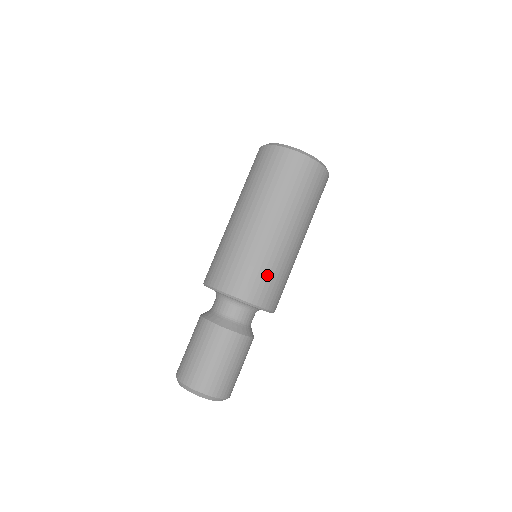
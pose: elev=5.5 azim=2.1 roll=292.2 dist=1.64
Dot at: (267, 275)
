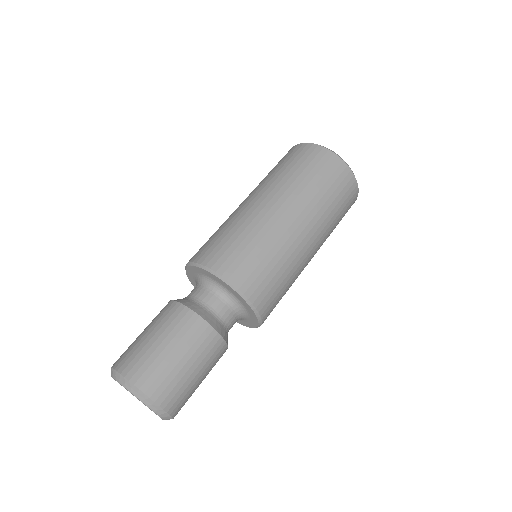
Dot at: (283, 295)
